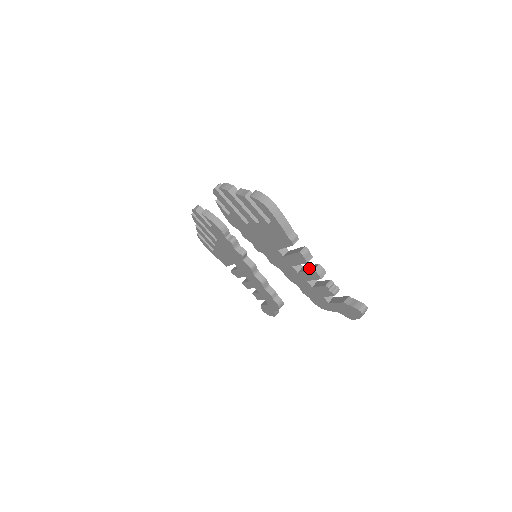
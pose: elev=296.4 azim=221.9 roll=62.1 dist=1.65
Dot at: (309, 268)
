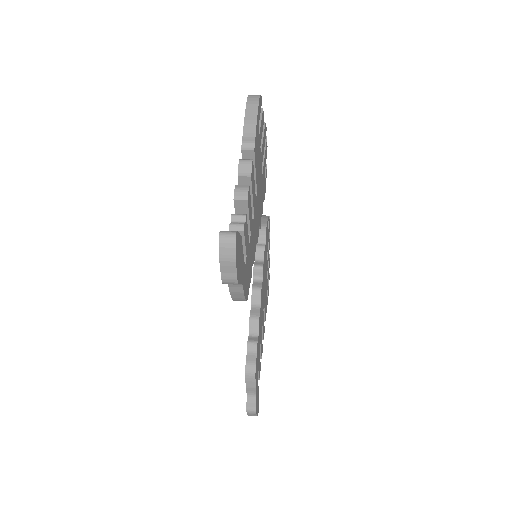
Dot at: occluded
